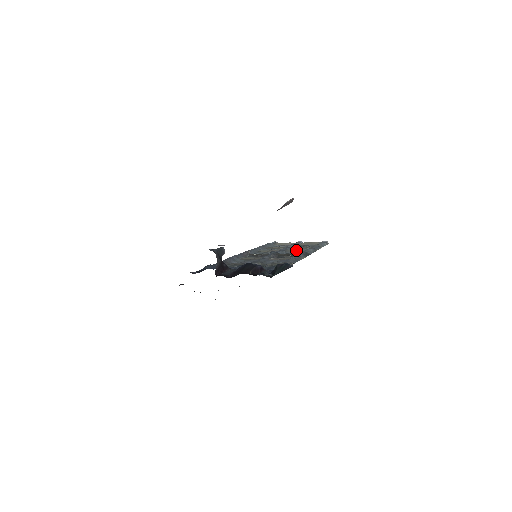
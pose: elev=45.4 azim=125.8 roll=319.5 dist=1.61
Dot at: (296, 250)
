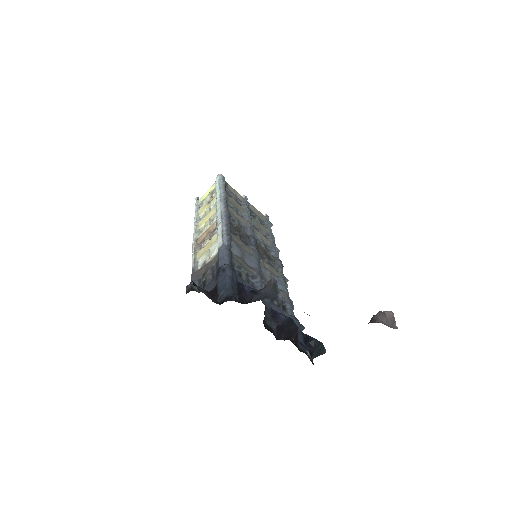
Dot at: (263, 237)
